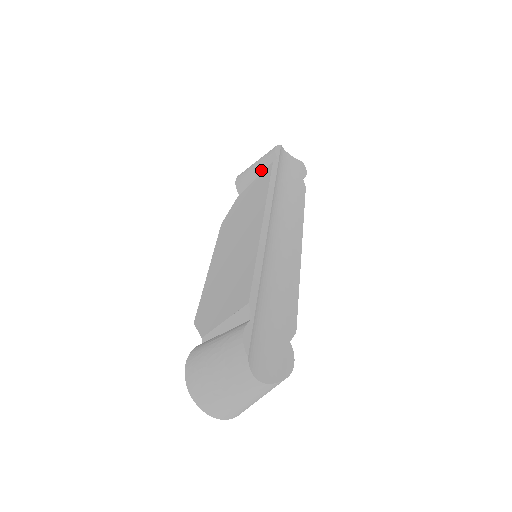
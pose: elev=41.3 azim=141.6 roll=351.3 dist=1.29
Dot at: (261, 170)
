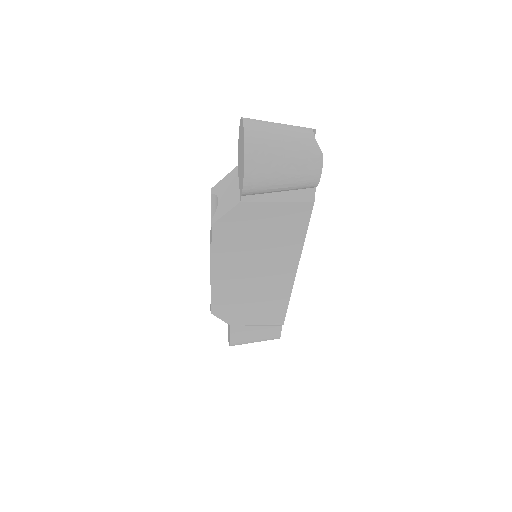
Dot at: (289, 190)
